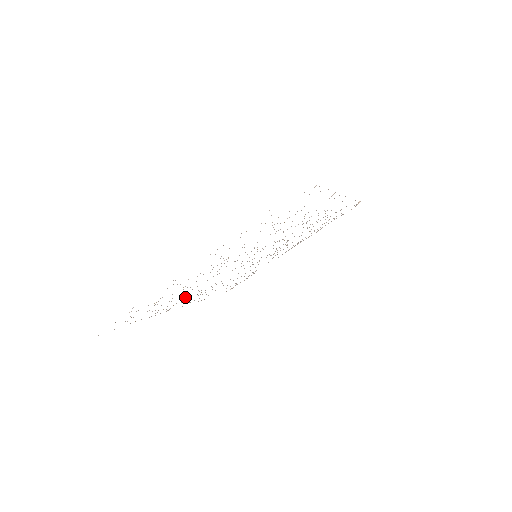
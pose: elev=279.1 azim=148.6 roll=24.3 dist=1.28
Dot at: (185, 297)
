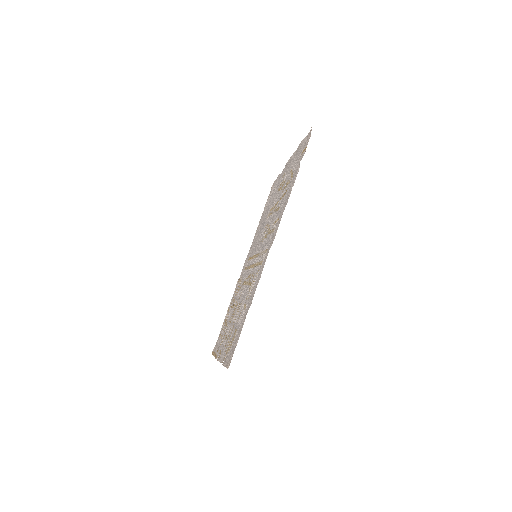
Dot at: (237, 291)
